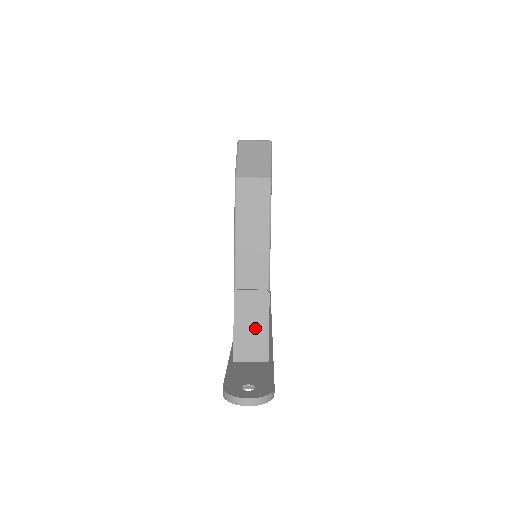
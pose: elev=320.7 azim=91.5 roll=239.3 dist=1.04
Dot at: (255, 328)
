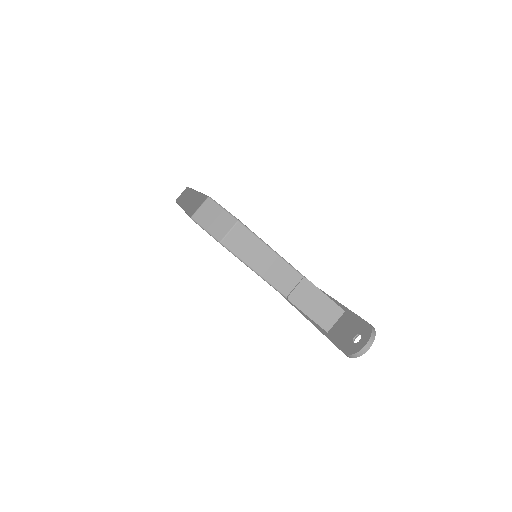
Dot at: (319, 304)
